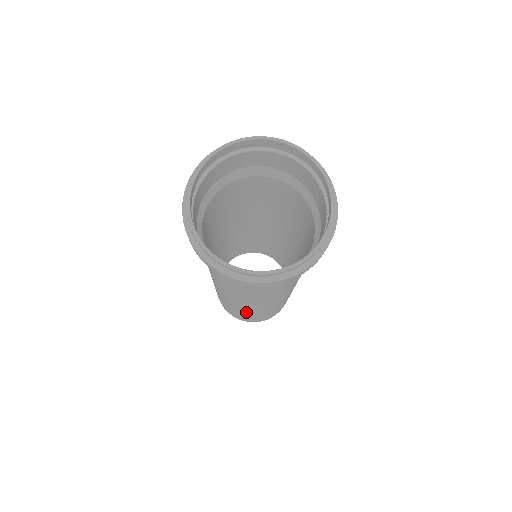
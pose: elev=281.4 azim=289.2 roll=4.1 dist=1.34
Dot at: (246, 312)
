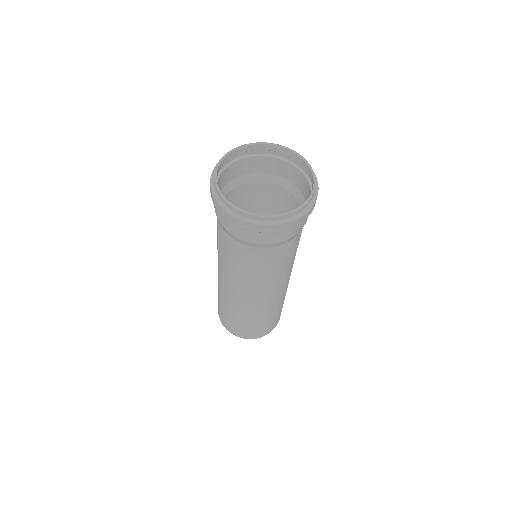
Dot at: (250, 313)
